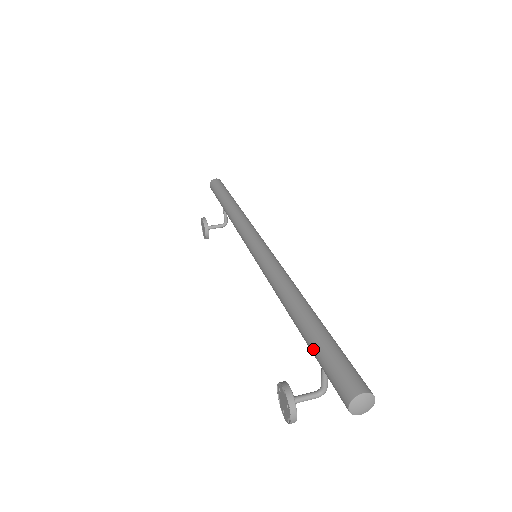
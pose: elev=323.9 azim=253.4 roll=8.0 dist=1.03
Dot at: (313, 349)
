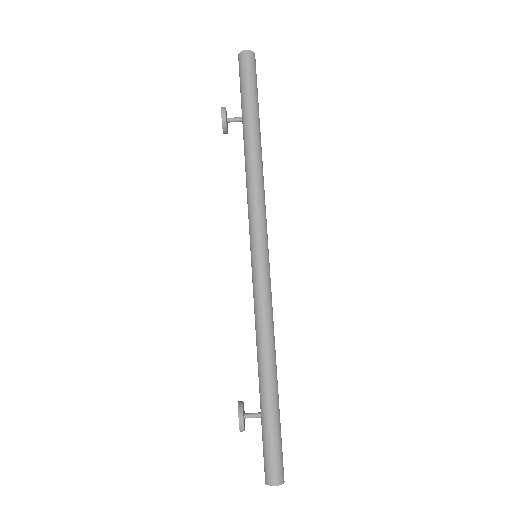
Dot at: (261, 423)
